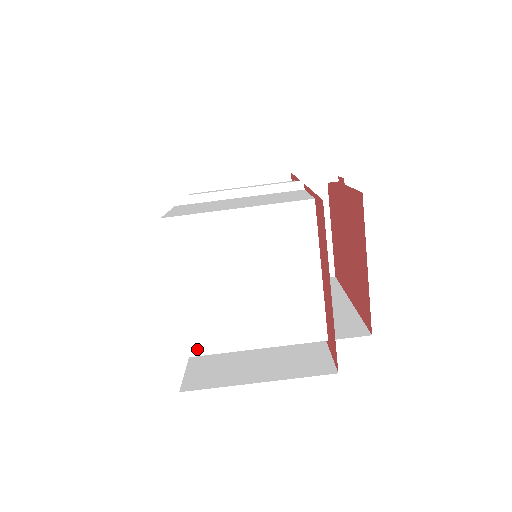
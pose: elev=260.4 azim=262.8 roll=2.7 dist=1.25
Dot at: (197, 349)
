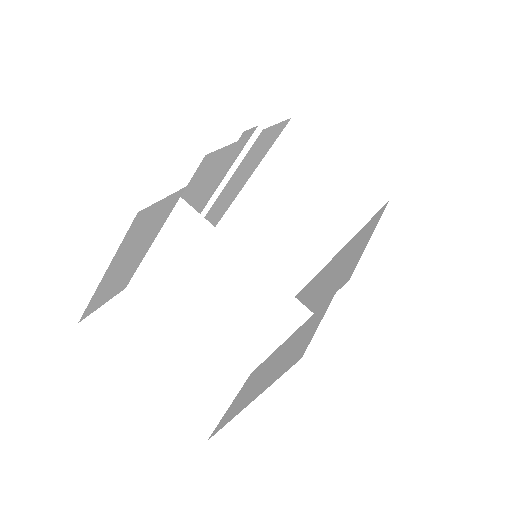
Dot at: (226, 385)
